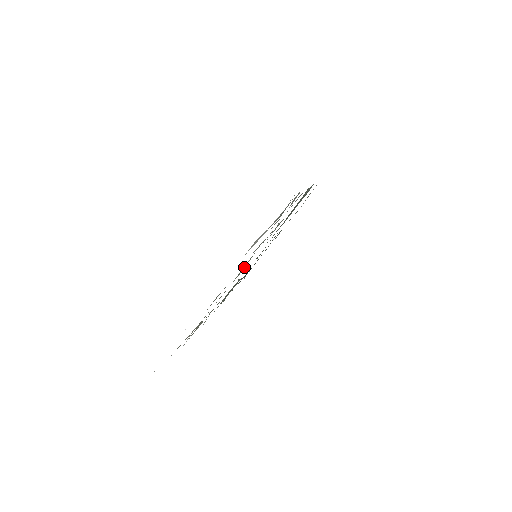
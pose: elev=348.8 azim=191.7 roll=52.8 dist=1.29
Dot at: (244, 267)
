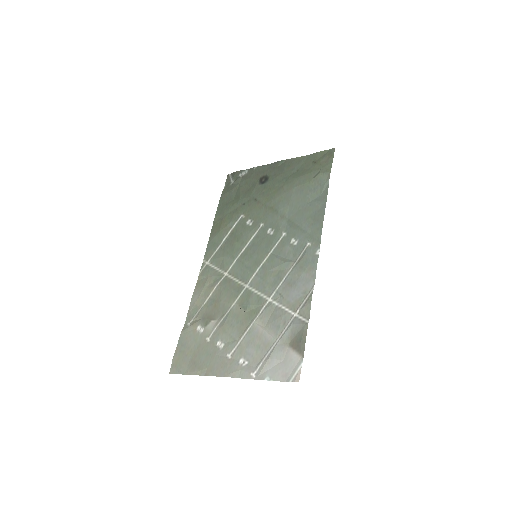
Dot at: (249, 310)
